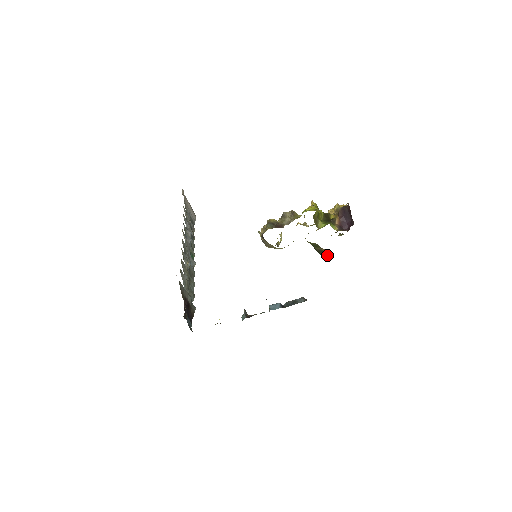
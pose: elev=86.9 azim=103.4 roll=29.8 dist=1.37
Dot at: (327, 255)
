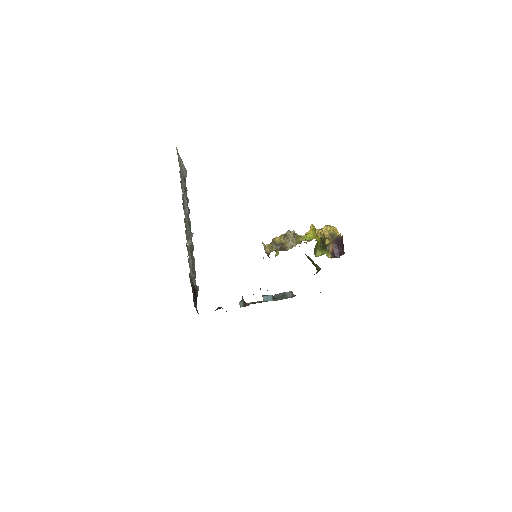
Dot at: (317, 267)
